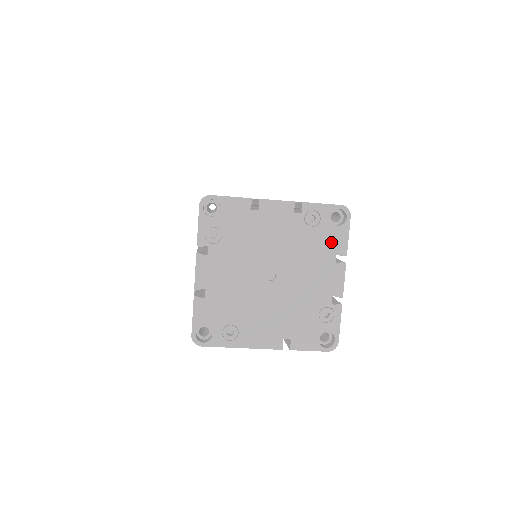
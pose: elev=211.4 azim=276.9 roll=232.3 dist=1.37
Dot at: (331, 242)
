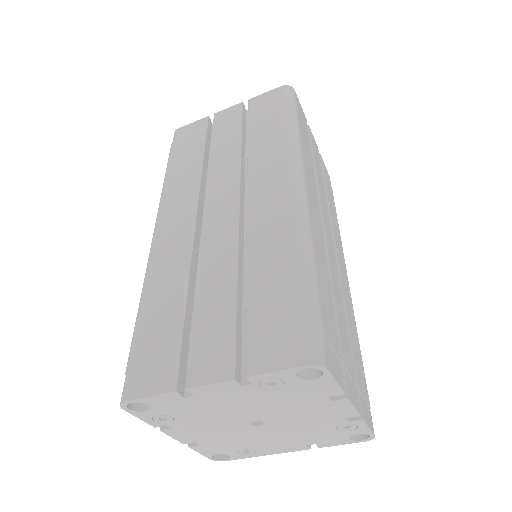
Dot at: (314, 391)
